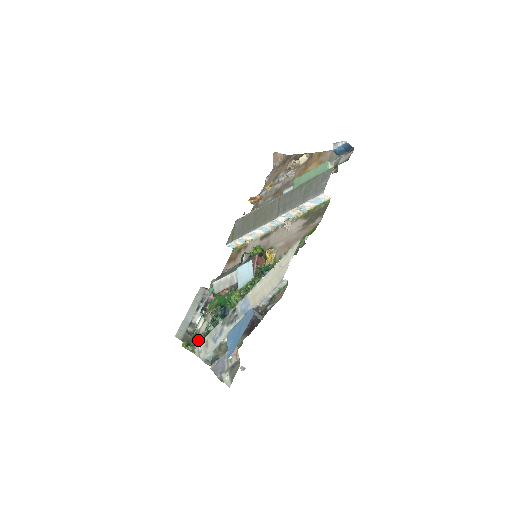
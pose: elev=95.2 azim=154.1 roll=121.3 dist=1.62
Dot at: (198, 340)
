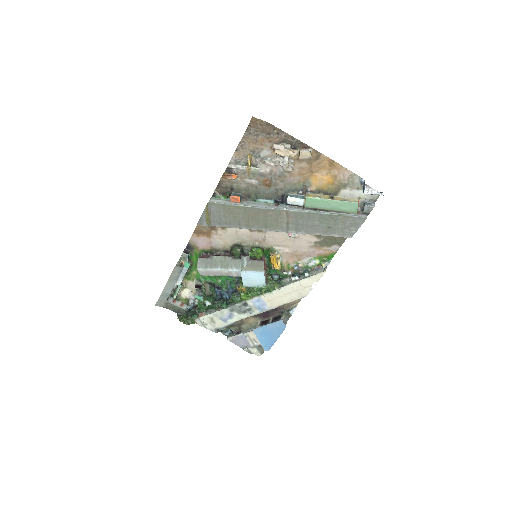
Dot at: (198, 316)
